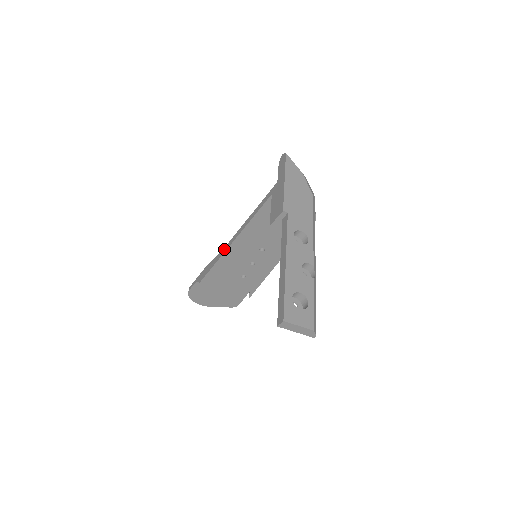
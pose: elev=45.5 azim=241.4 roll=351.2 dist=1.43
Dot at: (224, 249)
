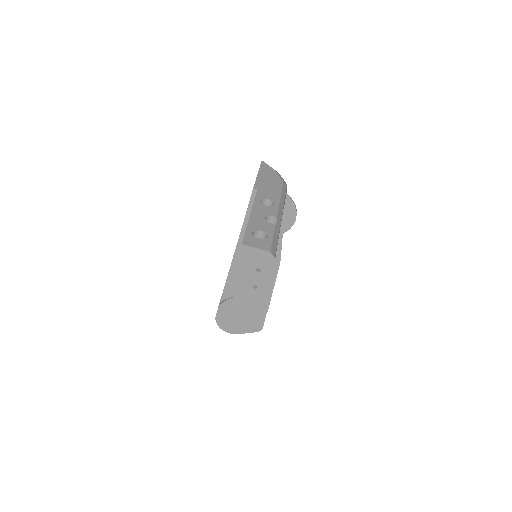
Dot at: (232, 259)
